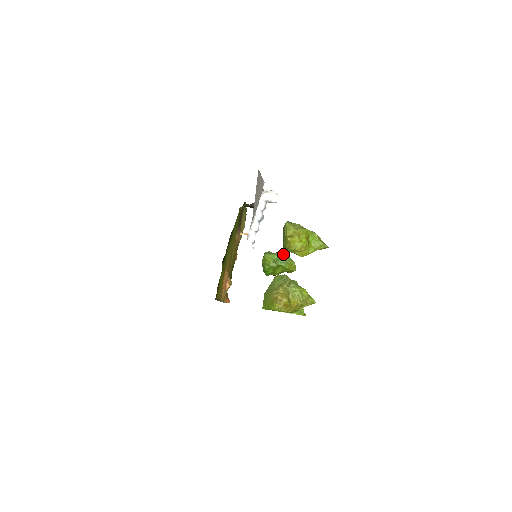
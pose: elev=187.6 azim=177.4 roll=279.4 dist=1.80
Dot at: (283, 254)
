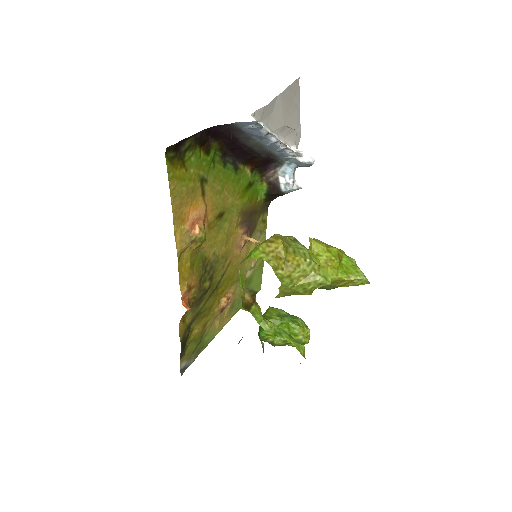
Dot at: occluded
